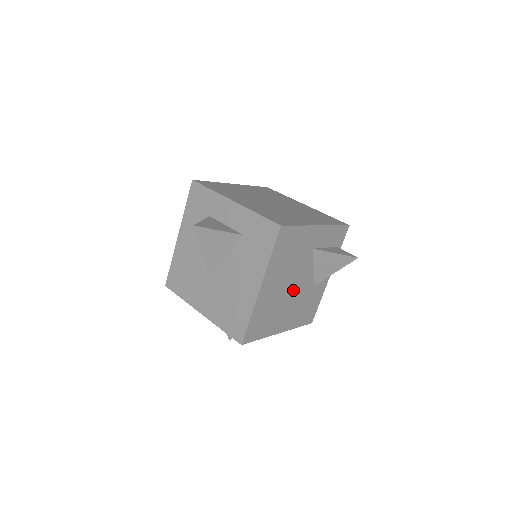
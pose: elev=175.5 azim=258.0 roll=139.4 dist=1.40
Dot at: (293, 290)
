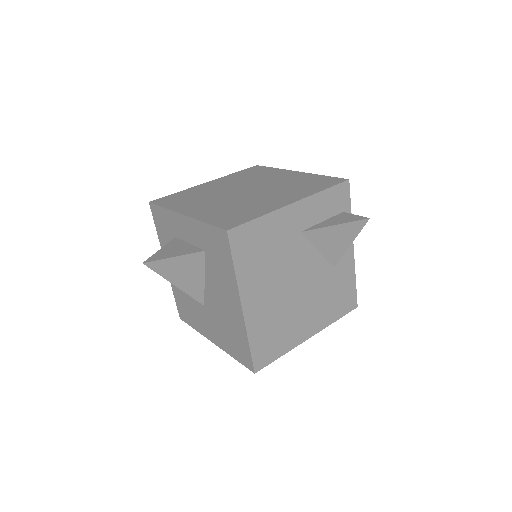
Dot at: (300, 287)
